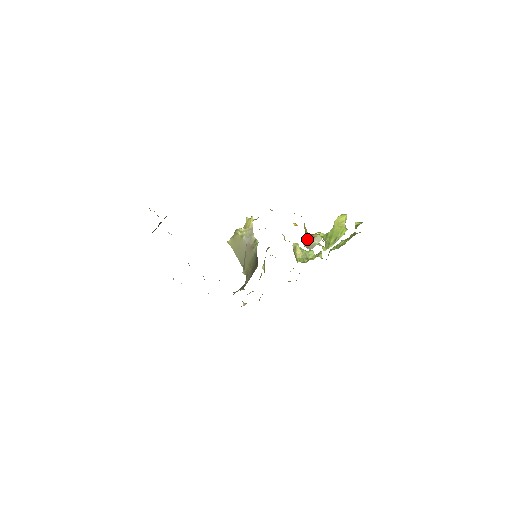
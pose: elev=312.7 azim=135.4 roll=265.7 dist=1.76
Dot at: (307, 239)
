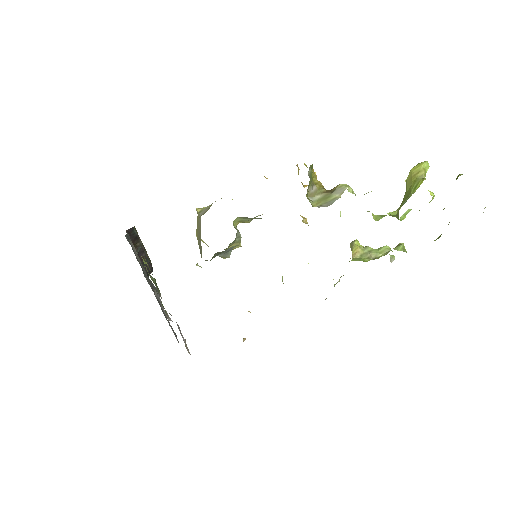
Dot at: (320, 196)
